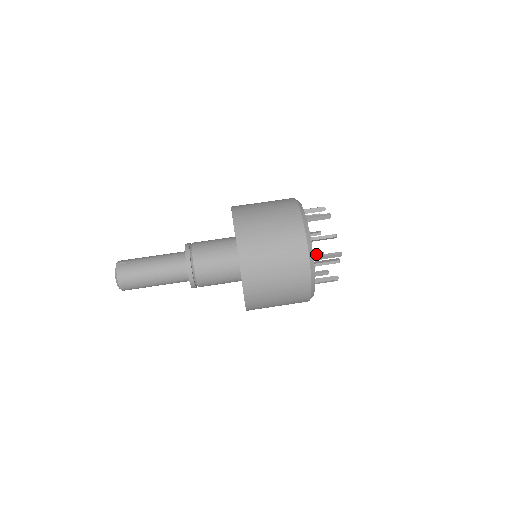
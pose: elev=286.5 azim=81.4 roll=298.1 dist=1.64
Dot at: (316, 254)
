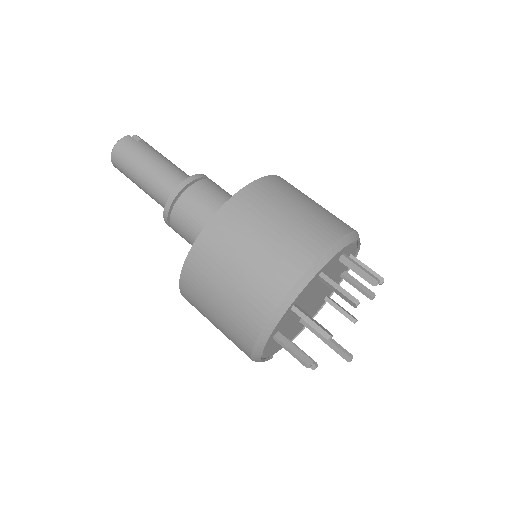
Dot at: occluded
